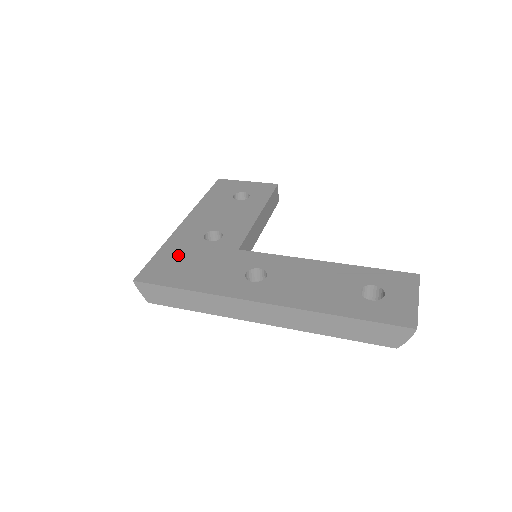
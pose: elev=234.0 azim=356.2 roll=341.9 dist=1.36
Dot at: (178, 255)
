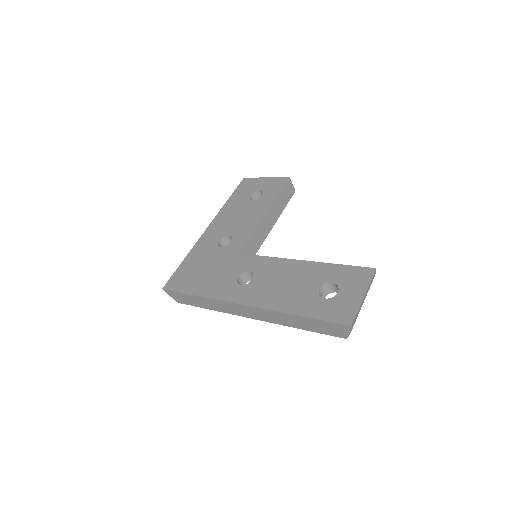
Dot at: (196, 263)
